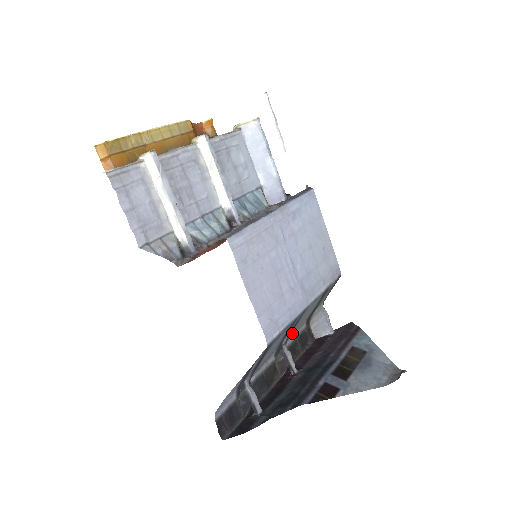
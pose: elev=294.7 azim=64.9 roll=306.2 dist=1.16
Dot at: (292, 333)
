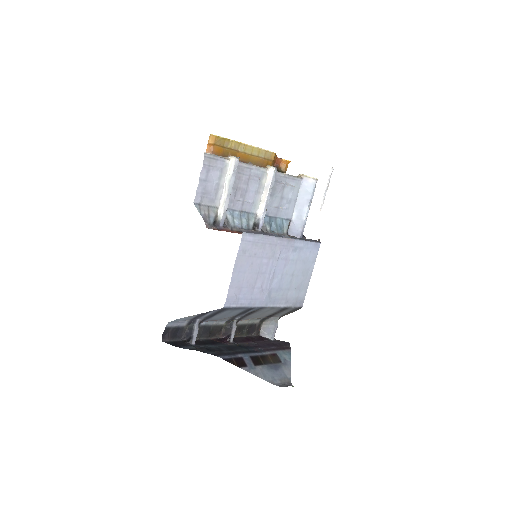
Dot at: (246, 318)
